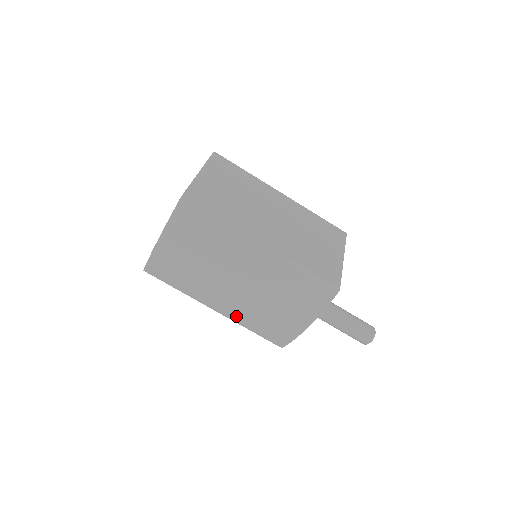
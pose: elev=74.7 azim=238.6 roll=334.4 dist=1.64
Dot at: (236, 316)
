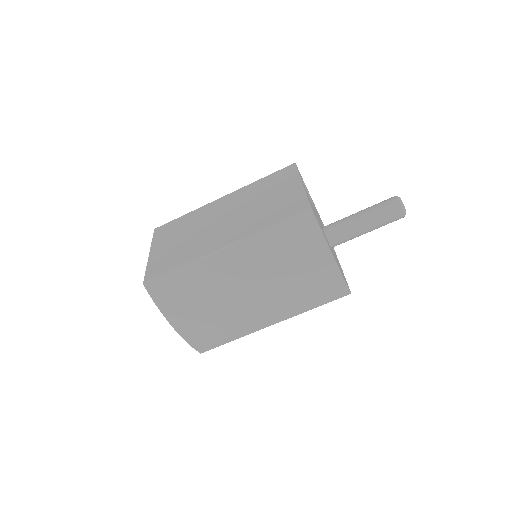
Dot at: (288, 311)
